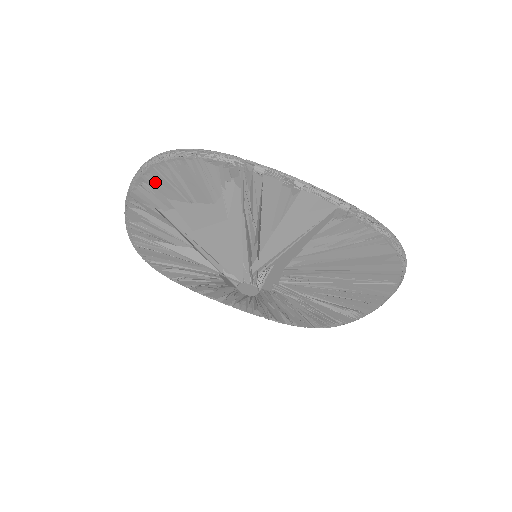
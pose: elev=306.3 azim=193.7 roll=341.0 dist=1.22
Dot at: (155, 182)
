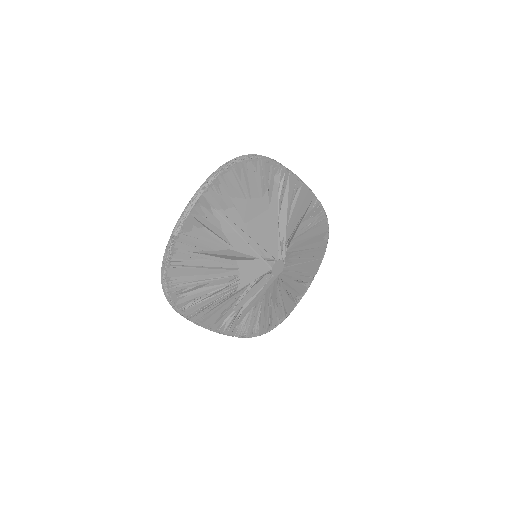
Dot at: (227, 182)
